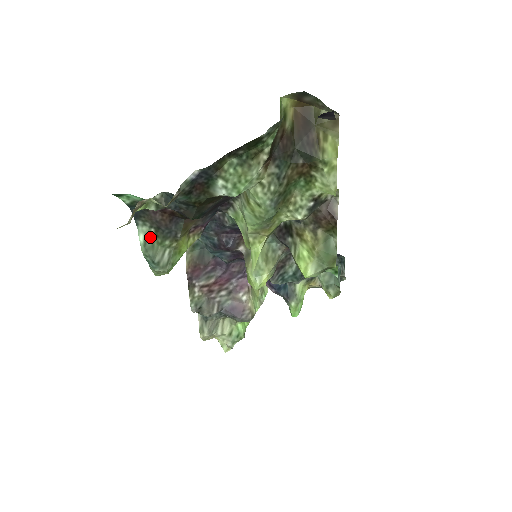
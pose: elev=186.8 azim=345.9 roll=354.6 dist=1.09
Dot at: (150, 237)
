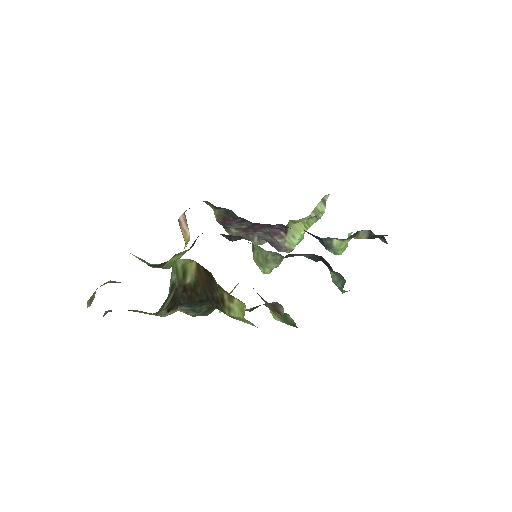
Dot at: (140, 258)
